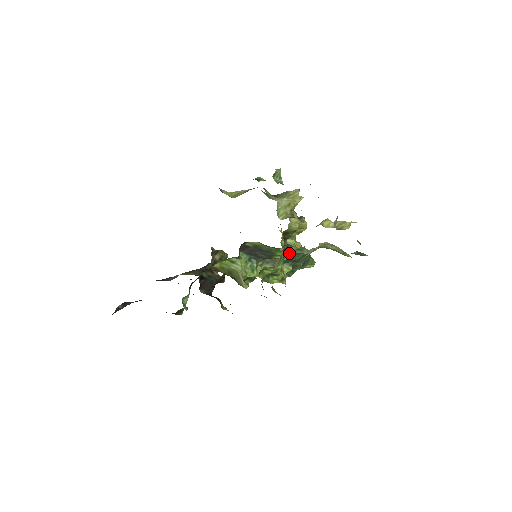
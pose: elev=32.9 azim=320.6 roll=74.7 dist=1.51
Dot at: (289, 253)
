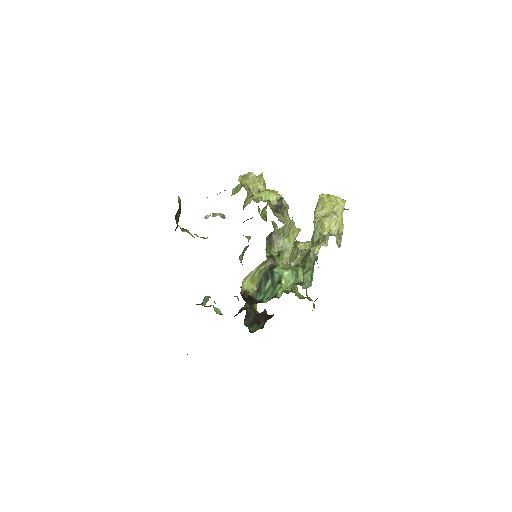
Dot at: occluded
